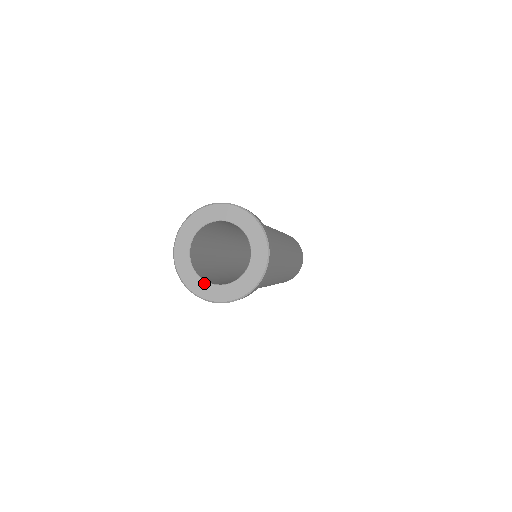
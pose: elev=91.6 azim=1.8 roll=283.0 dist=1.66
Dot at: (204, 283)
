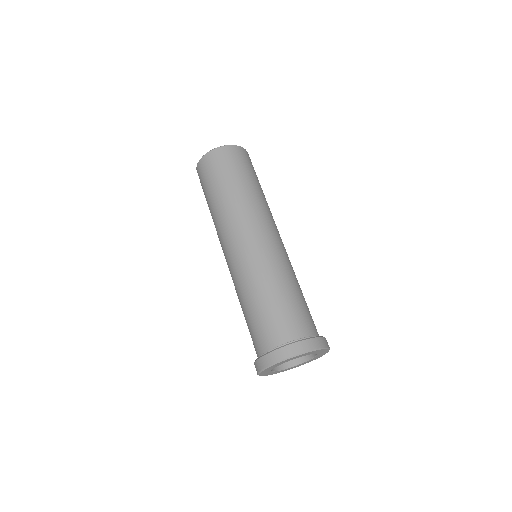
Dot at: (271, 372)
